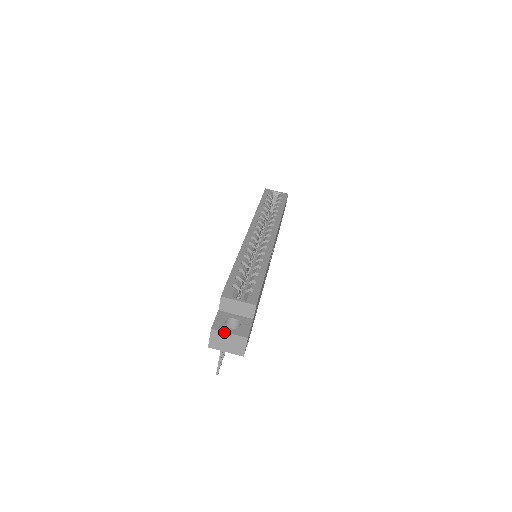
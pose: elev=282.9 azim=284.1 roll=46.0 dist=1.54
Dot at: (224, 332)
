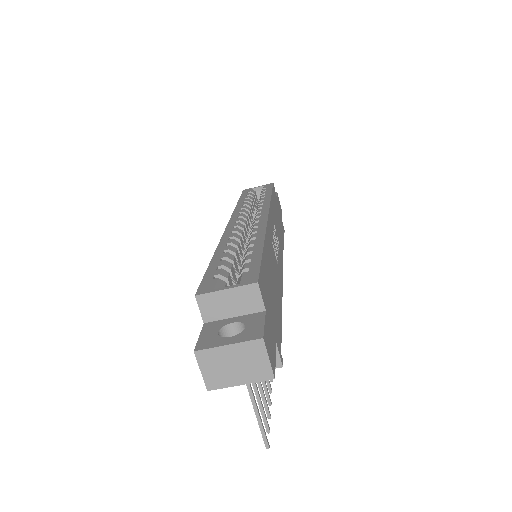
Dot at: (218, 347)
